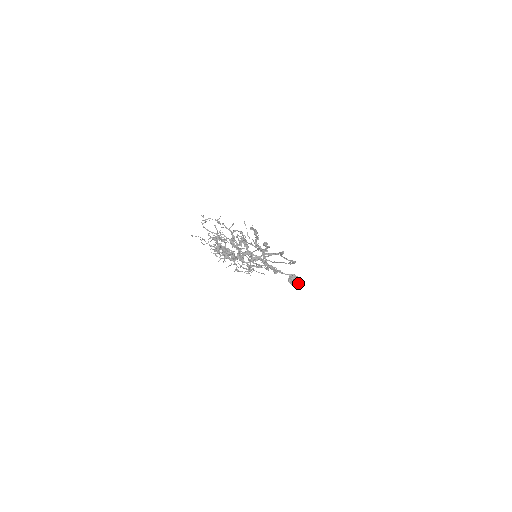
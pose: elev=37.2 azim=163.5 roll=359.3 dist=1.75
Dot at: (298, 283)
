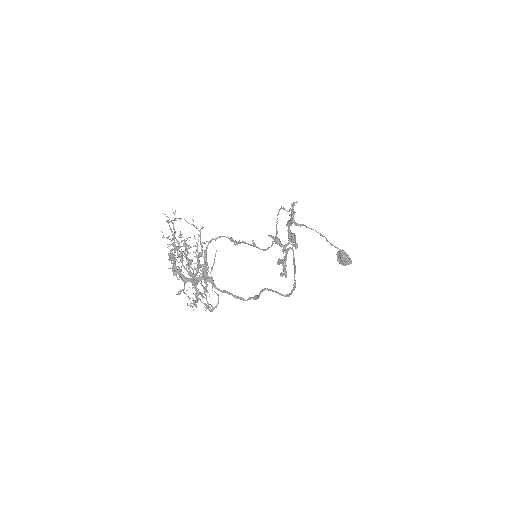
Dot at: (345, 264)
